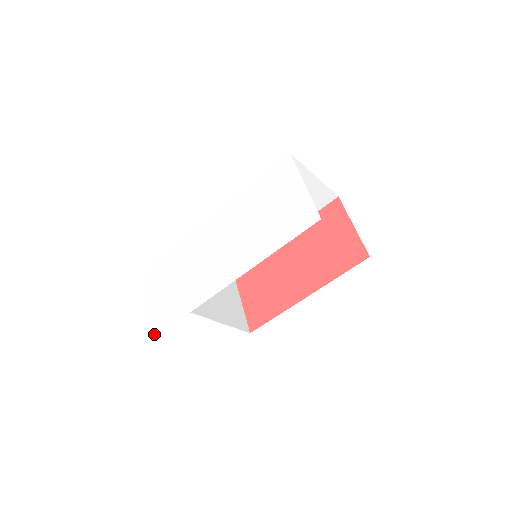
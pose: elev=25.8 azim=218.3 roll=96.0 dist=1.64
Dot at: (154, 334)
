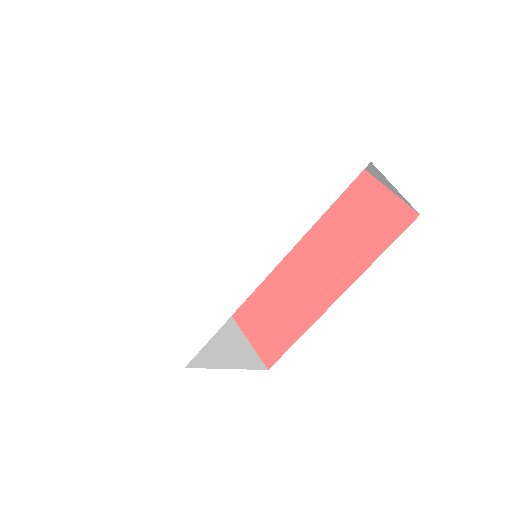
Dot at: (132, 418)
